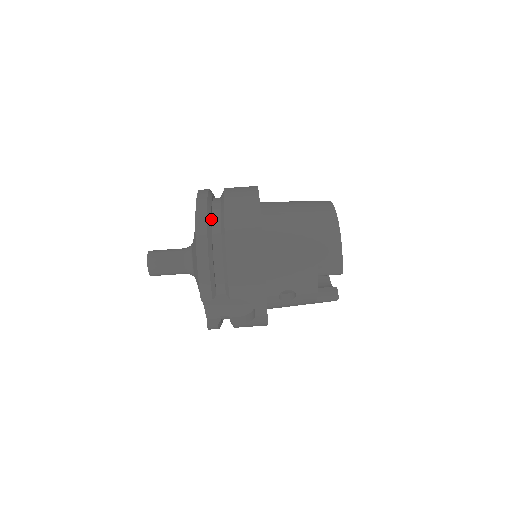
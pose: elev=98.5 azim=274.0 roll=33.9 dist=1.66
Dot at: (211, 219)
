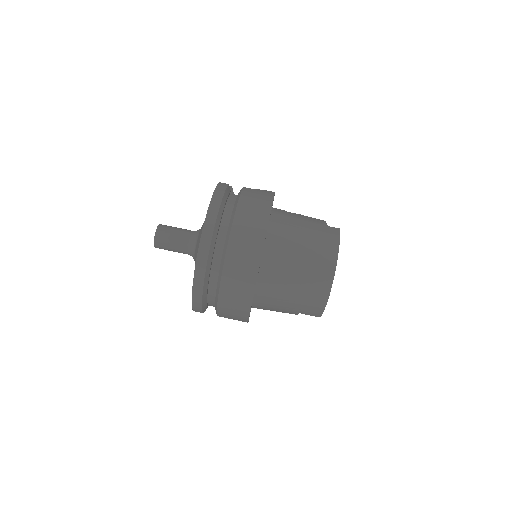
Dot at: (211, 263)
